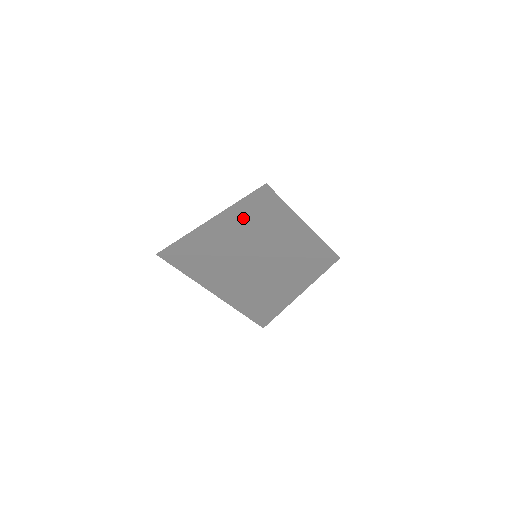
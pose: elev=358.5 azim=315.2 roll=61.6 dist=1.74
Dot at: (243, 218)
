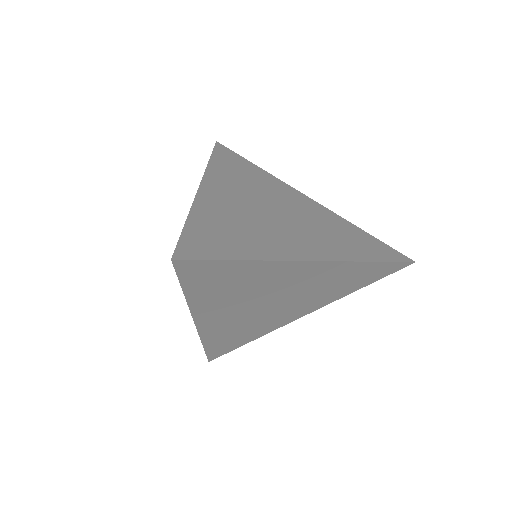
Dot at: (246, 194)
